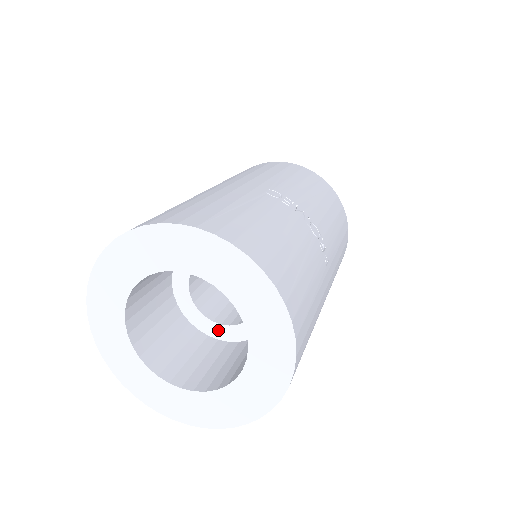
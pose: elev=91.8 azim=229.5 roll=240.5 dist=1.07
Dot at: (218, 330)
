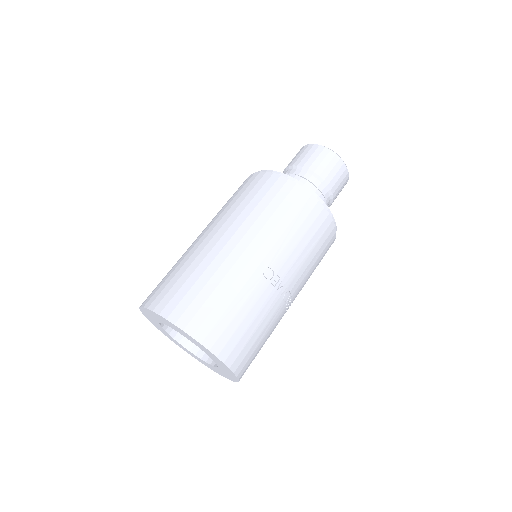
Dot at: occluded
